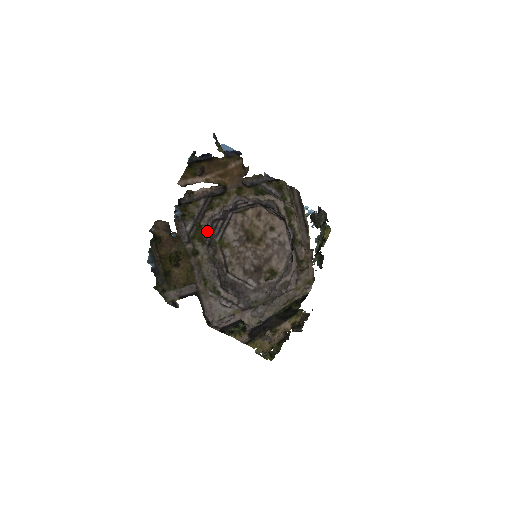
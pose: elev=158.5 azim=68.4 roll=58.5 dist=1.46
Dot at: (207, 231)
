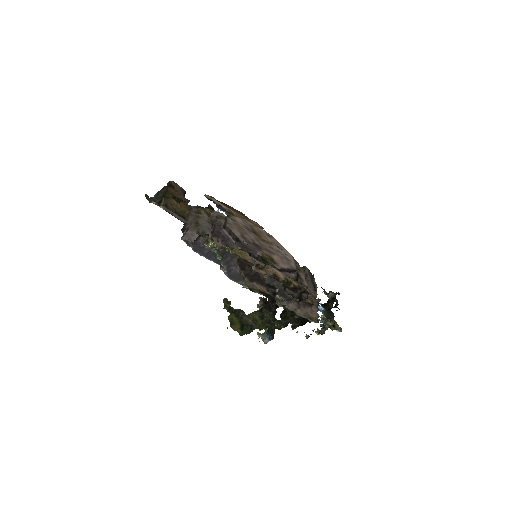
Dot at: occluded
